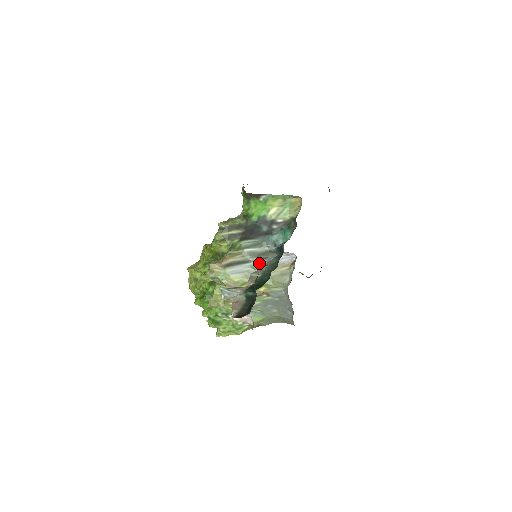
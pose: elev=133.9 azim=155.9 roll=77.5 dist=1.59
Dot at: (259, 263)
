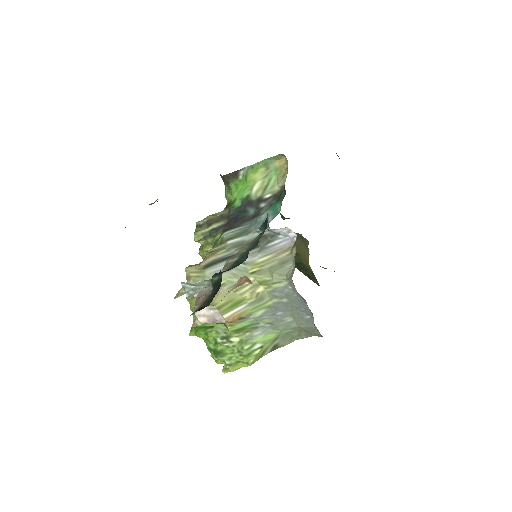
Dot at: (249, 254)
